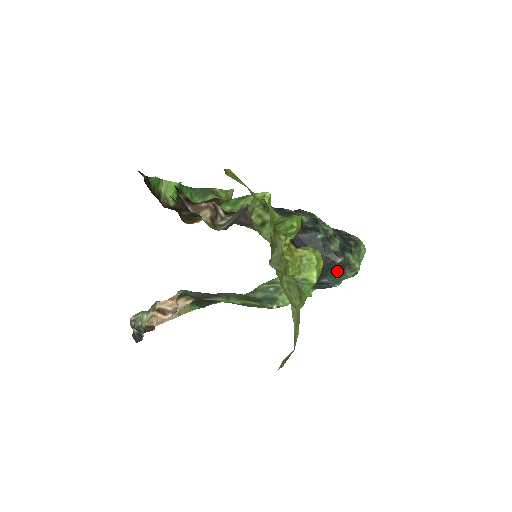
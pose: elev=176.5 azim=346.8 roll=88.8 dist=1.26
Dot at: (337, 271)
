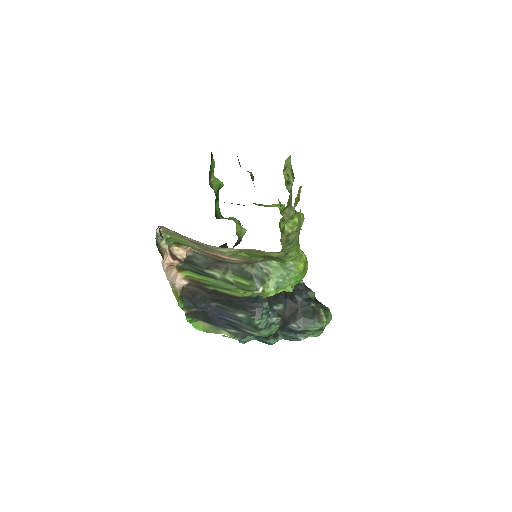
Dot at: (308, 317)
